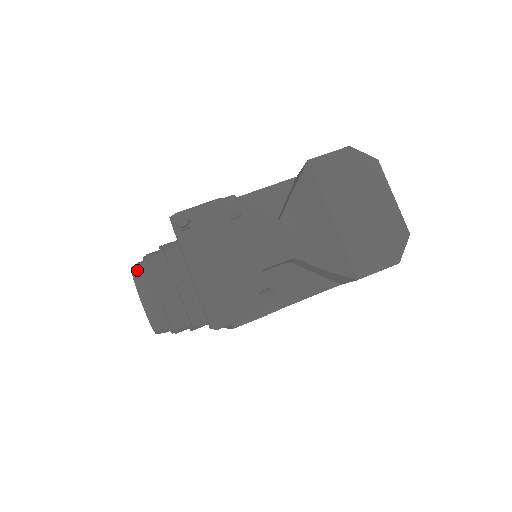
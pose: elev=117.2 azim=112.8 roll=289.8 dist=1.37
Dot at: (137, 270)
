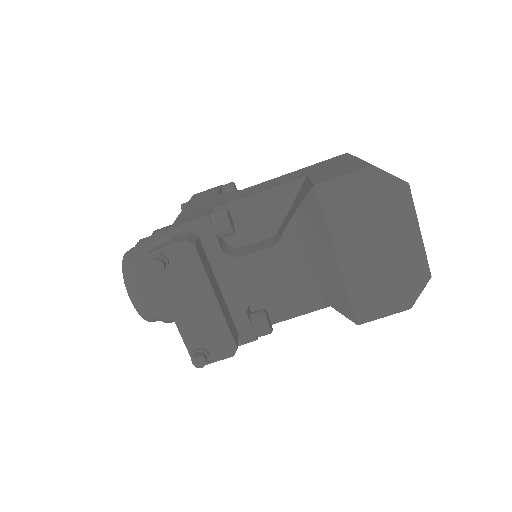
Dot at: (127, 268)
